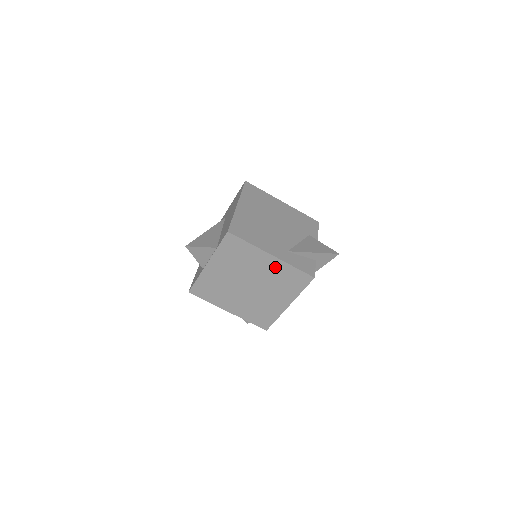
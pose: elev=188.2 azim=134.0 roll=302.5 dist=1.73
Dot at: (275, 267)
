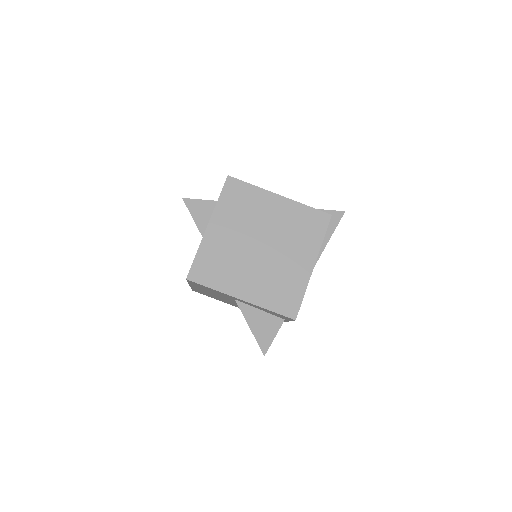
Dot at: (286, 211)
